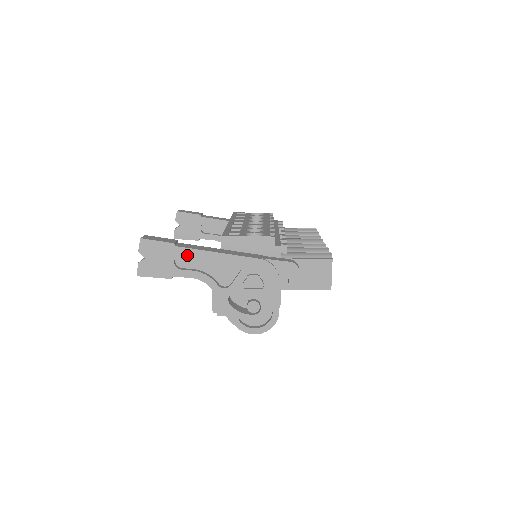
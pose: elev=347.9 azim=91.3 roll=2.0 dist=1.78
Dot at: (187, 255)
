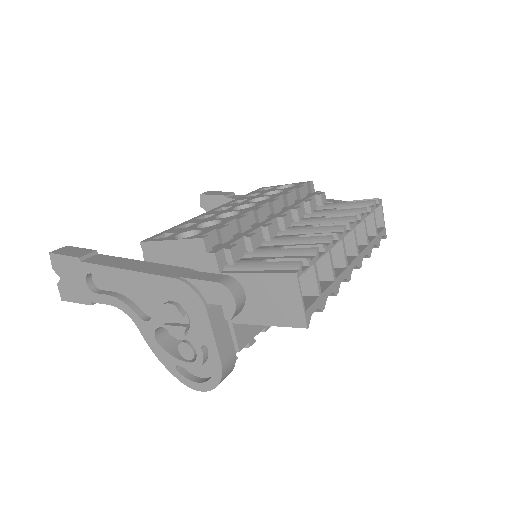
Dot at: (95, 273)
